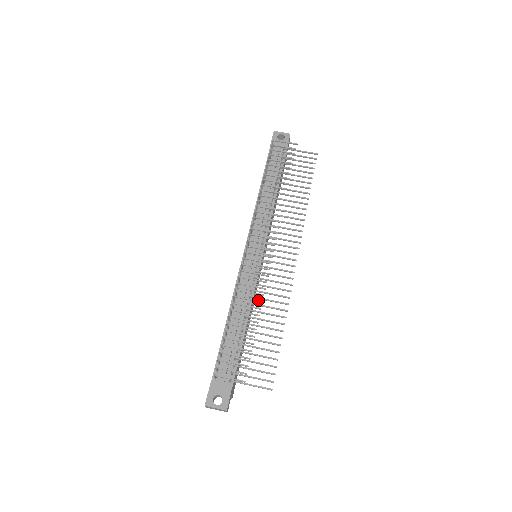
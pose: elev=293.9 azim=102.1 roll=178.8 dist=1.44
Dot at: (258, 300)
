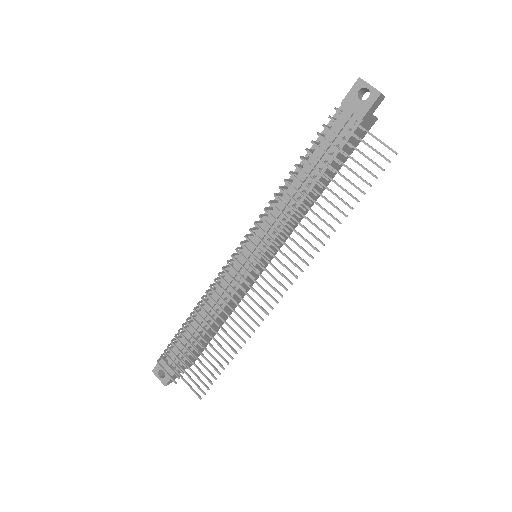
Dot at: (215, 322)
